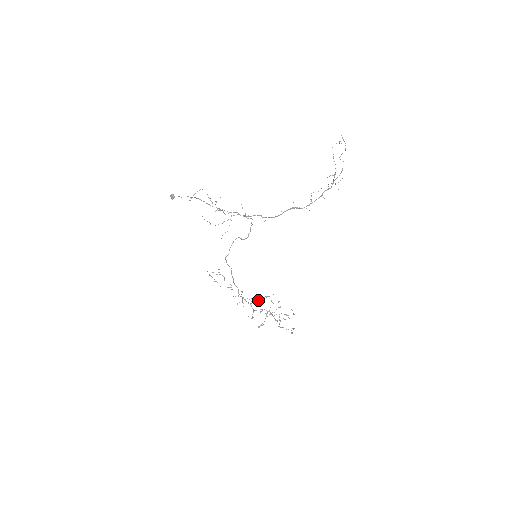
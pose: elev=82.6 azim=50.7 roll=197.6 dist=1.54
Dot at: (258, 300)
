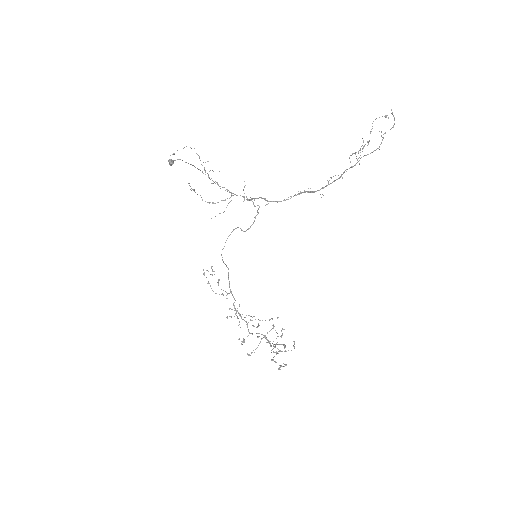
Dot at: occluded
